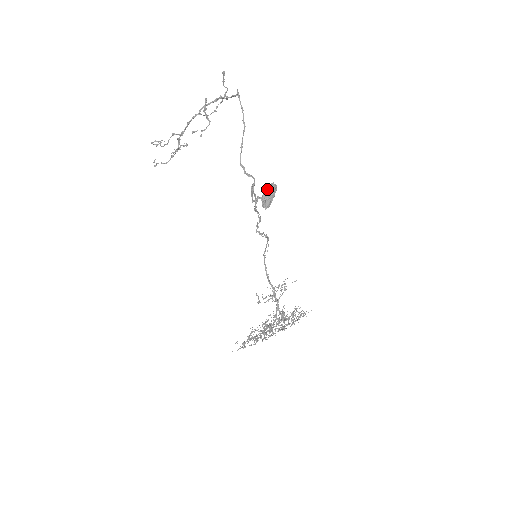
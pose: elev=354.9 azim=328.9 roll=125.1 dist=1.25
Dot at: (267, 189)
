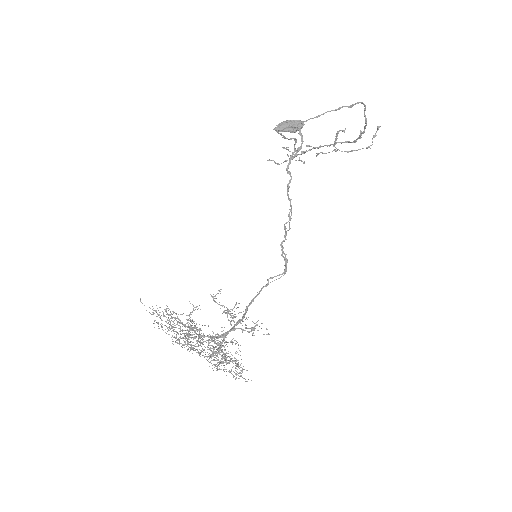
Dot at: (292, 120)
